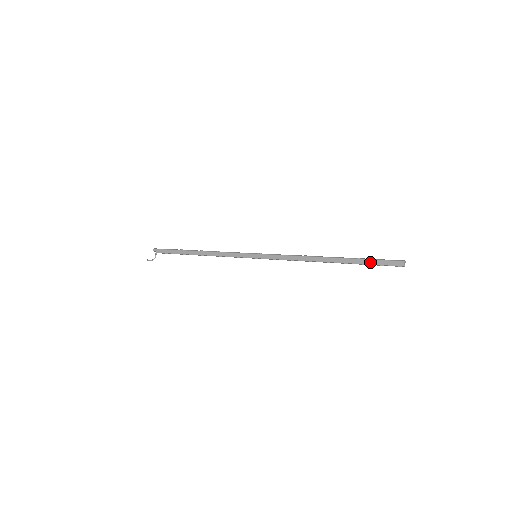
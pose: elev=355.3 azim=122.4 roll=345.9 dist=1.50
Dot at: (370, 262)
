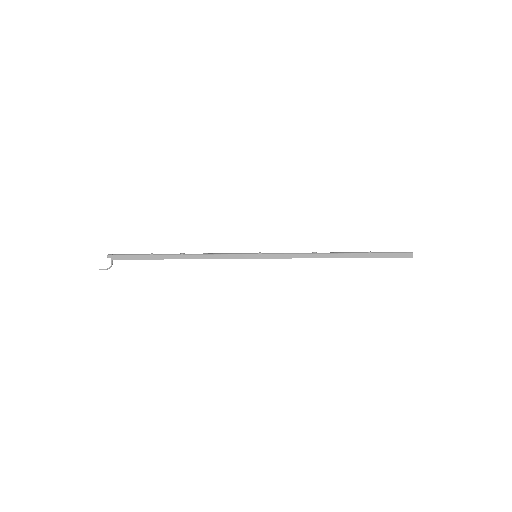
Dot at: (382, 256)
